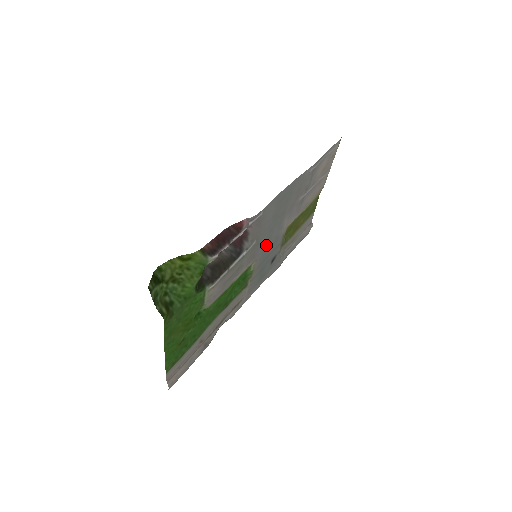
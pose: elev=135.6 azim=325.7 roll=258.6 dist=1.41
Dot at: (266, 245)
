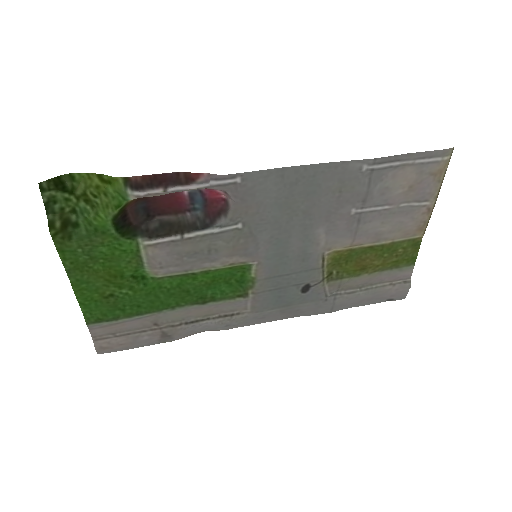
Dot at: (278, 250)
